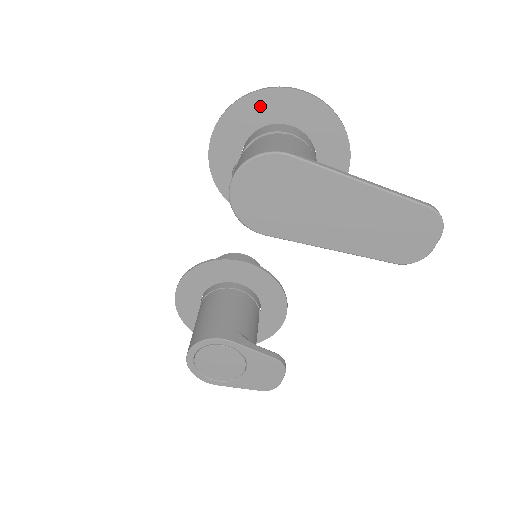
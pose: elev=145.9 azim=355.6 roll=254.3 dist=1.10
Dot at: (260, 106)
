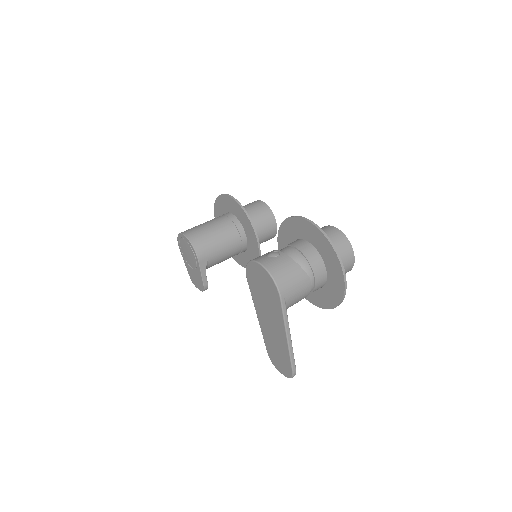
Dot at: (328, 252)
